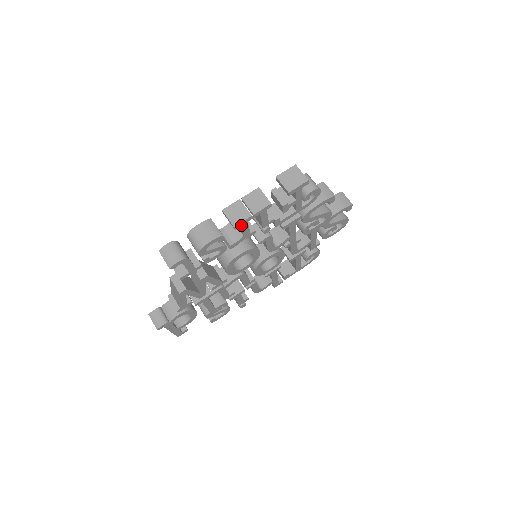
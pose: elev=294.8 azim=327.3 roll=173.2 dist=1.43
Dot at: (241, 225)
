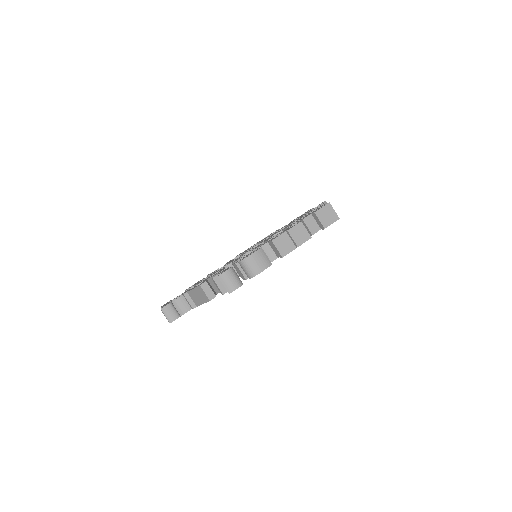
Dot at: (286, 254)
